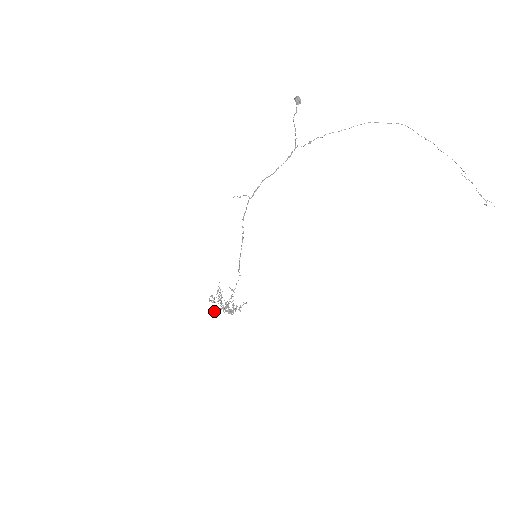
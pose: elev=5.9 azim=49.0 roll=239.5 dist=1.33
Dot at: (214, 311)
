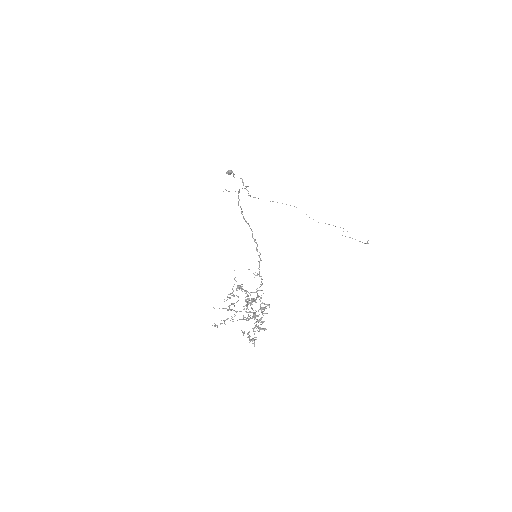
Dot at: (247, 301)
